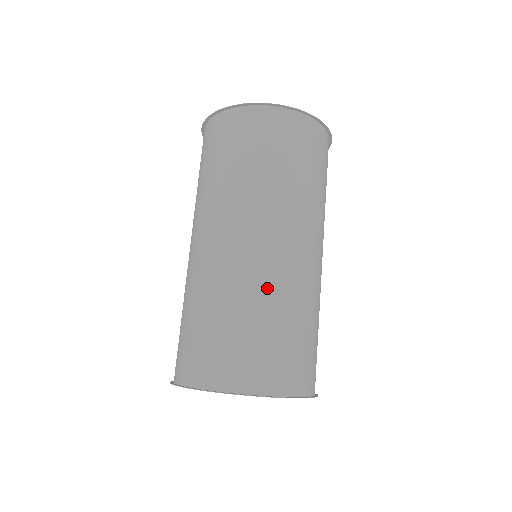
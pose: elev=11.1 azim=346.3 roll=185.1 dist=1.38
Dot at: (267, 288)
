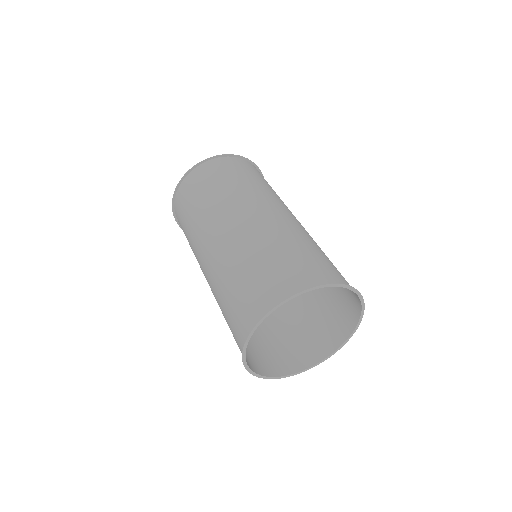
Dot at: (247, 245)
